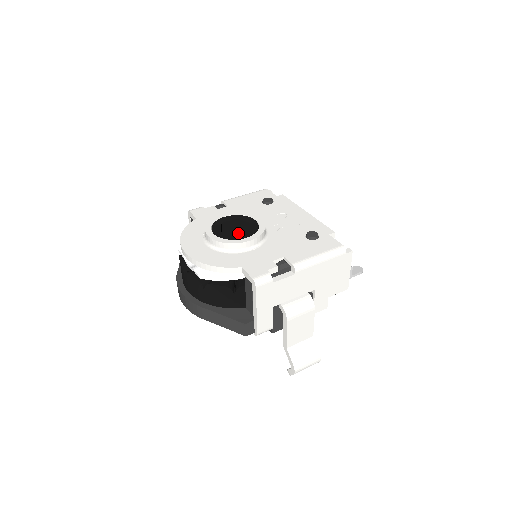
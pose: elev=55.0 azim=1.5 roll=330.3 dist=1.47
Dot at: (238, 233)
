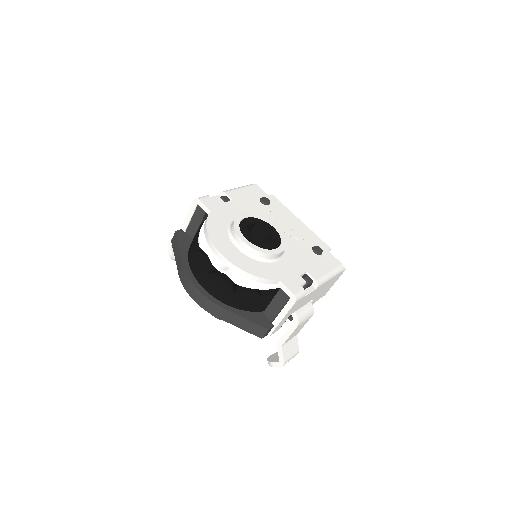
Dot at: (251, 234)
